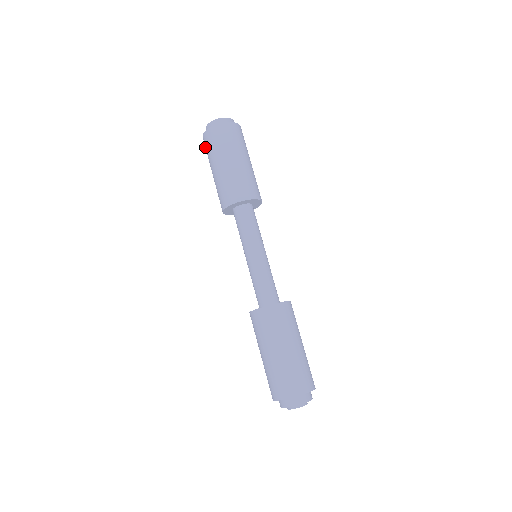
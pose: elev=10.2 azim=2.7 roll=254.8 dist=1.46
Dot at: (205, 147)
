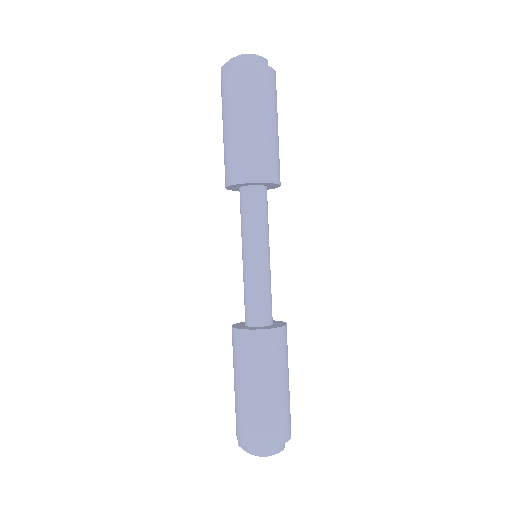
Dot at: (226, 85)
